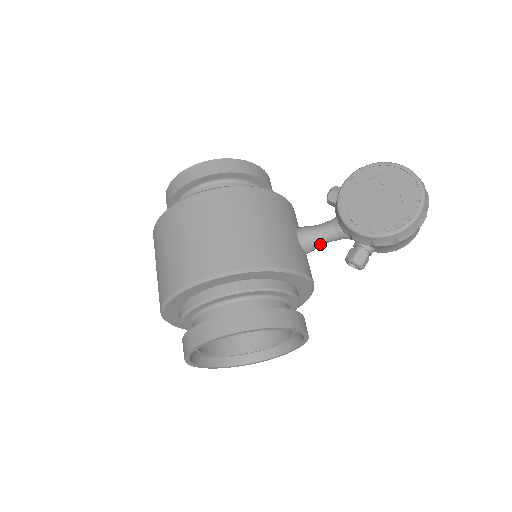
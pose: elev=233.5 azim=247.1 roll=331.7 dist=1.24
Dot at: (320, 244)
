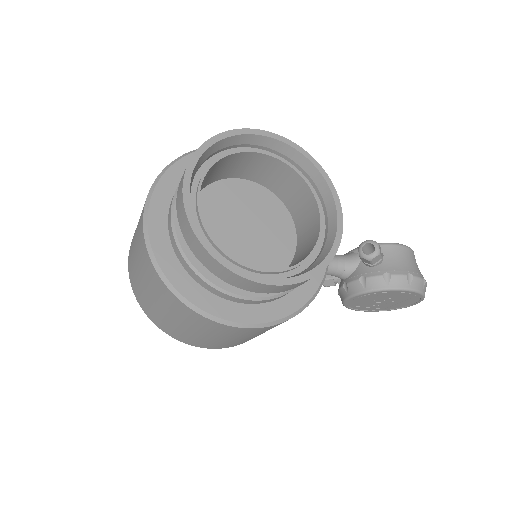
Dot at: occluded
